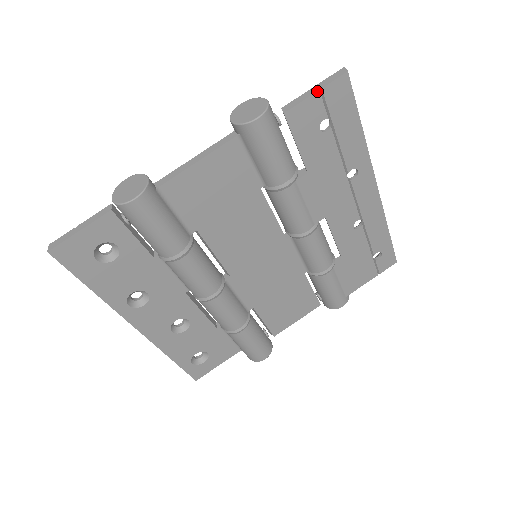
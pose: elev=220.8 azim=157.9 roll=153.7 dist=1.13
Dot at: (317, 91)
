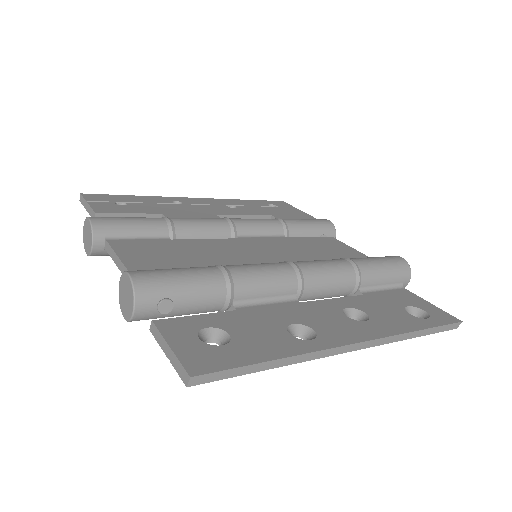
Dot at: (167, 357)
